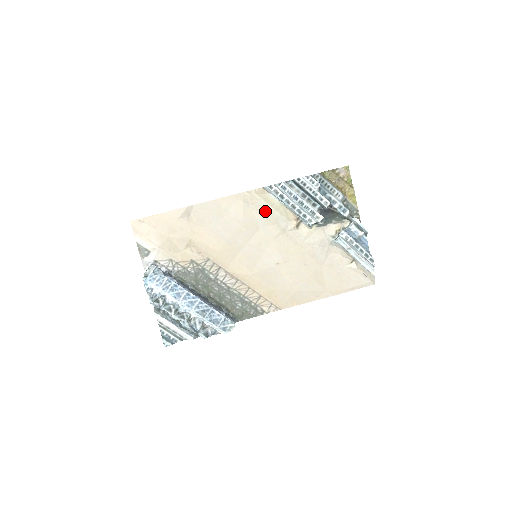
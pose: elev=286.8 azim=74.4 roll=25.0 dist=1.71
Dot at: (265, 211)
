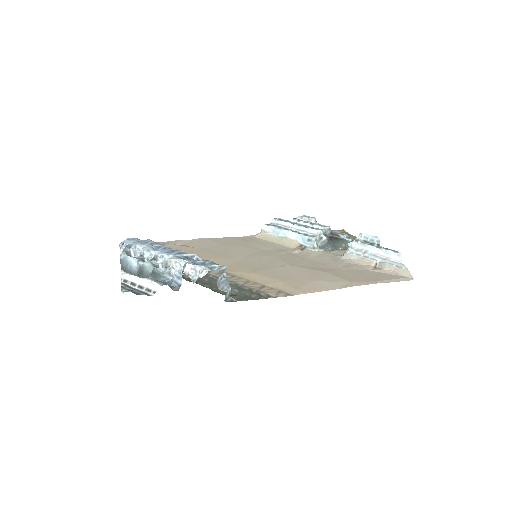
Dot at: (265, 244)
